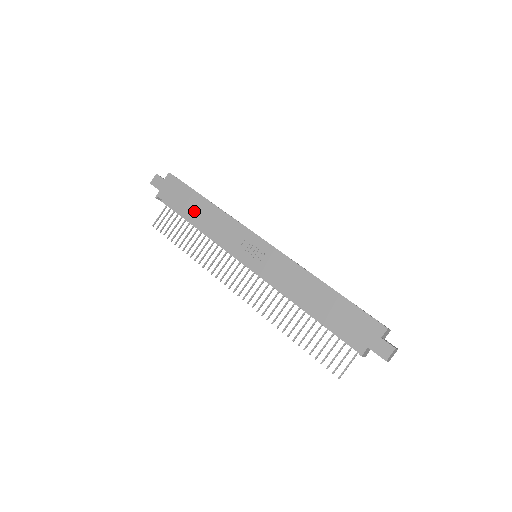
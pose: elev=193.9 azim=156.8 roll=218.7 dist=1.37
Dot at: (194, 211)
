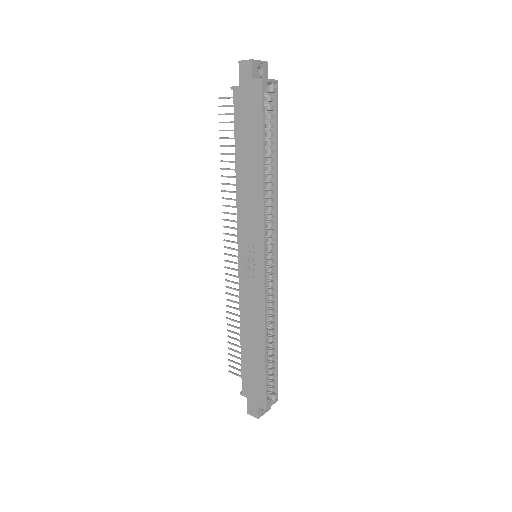
Dot at: (245, 158)
